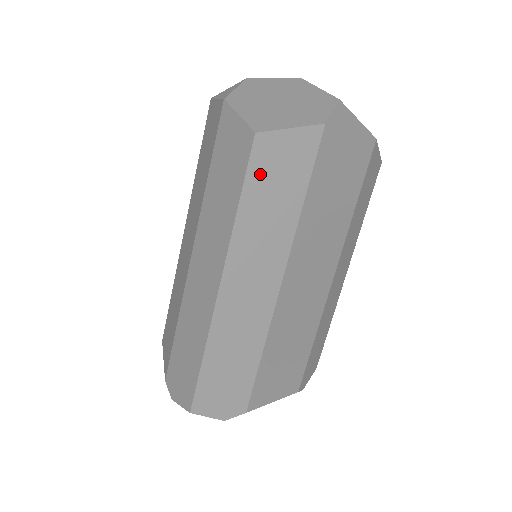
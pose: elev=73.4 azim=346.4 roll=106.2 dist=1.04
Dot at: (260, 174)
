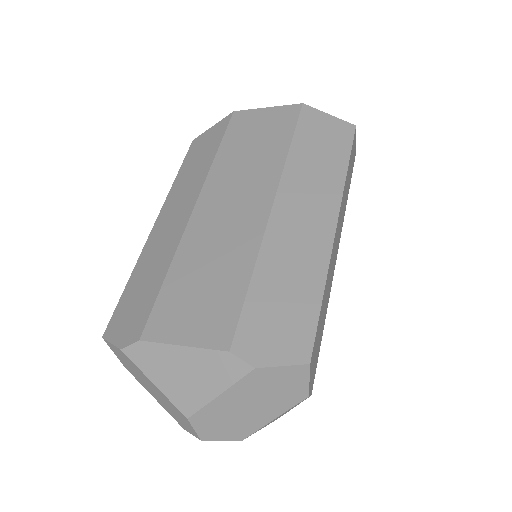
Dot at: (351, 155)
